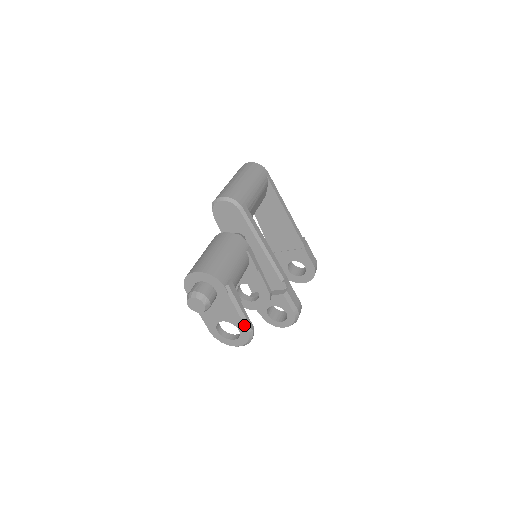
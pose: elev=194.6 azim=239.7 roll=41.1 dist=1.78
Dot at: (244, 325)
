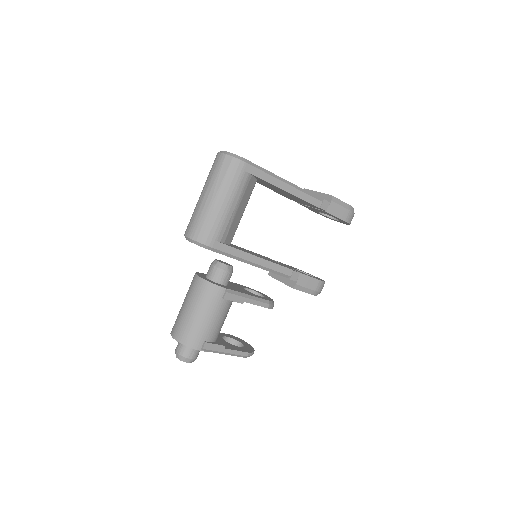
Dot at: (237, 356)
